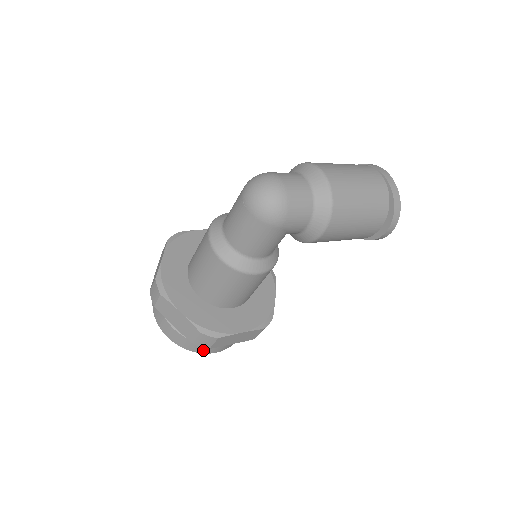
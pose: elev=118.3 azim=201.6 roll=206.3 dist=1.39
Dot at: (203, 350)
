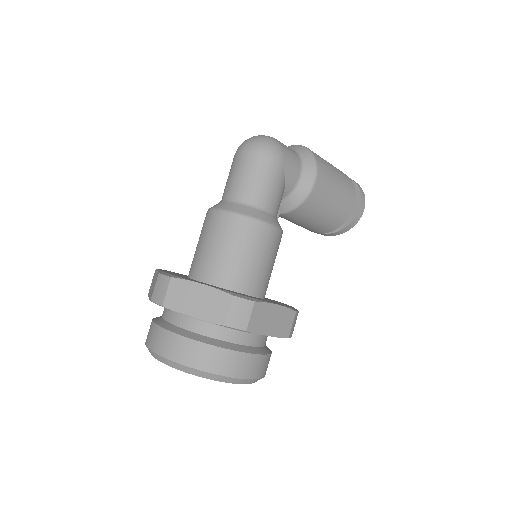
Dot at: (232, 368)
